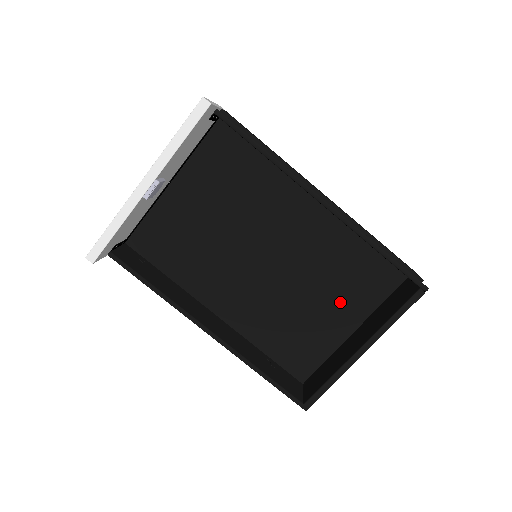
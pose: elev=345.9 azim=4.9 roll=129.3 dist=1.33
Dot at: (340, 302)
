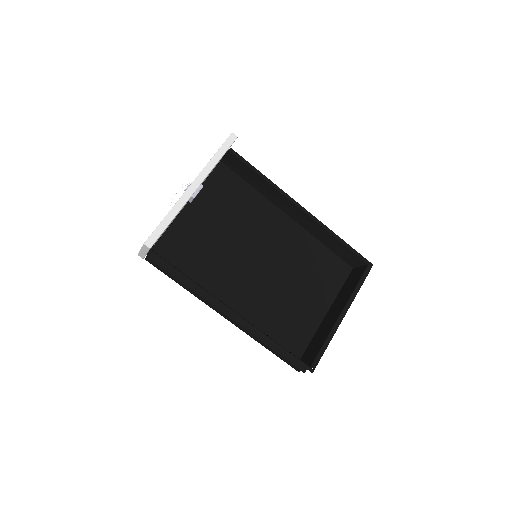
Dot at: (314, 291)
